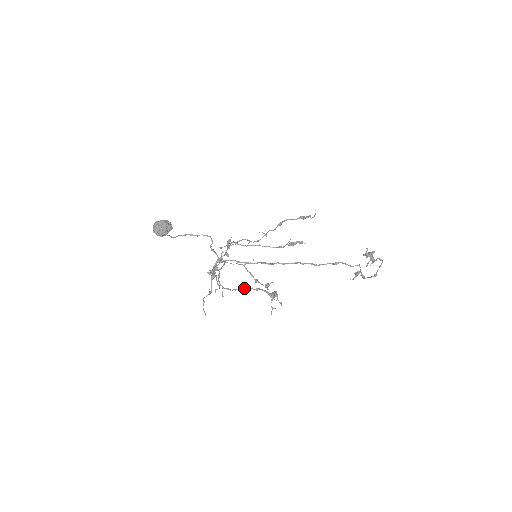
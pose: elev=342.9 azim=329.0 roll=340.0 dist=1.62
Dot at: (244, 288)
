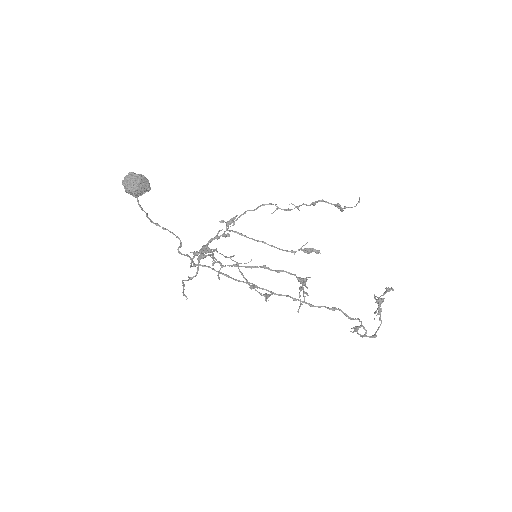
Dot at: (259, 266)
